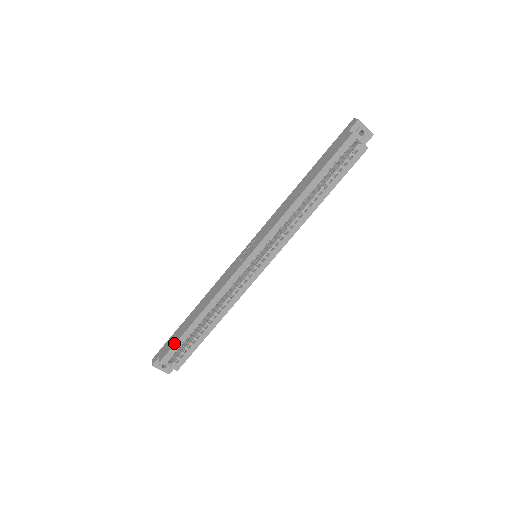
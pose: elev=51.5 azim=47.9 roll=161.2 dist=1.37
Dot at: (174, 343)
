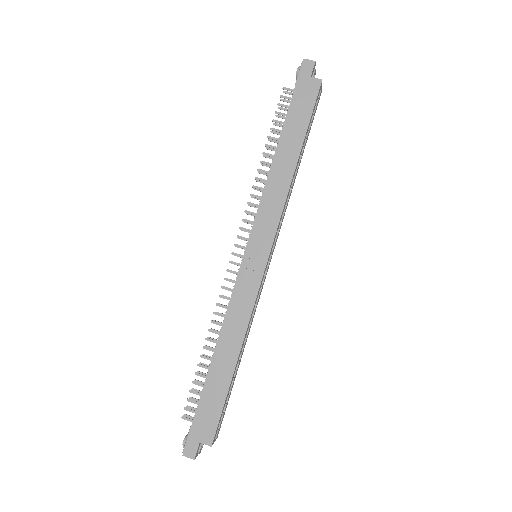
Dot at: (220, 412)
